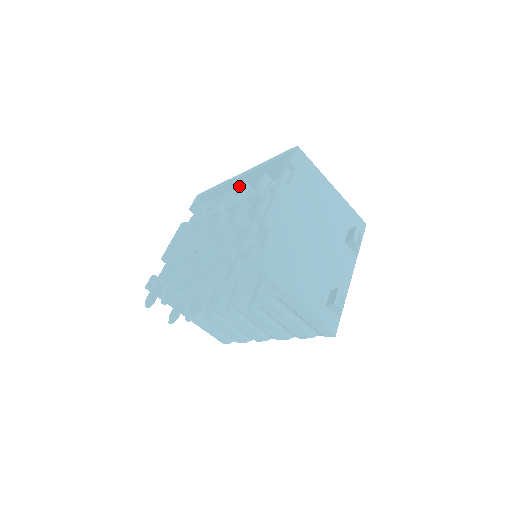
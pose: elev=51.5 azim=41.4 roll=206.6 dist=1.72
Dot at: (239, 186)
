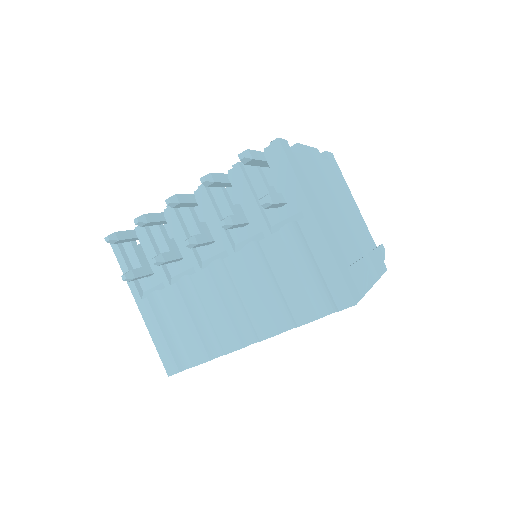
Dot at: occluded
